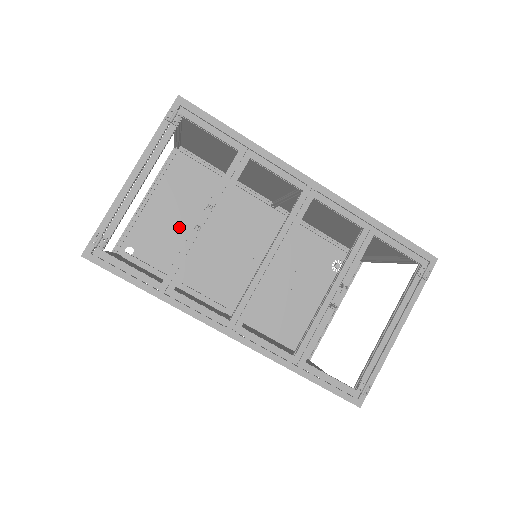
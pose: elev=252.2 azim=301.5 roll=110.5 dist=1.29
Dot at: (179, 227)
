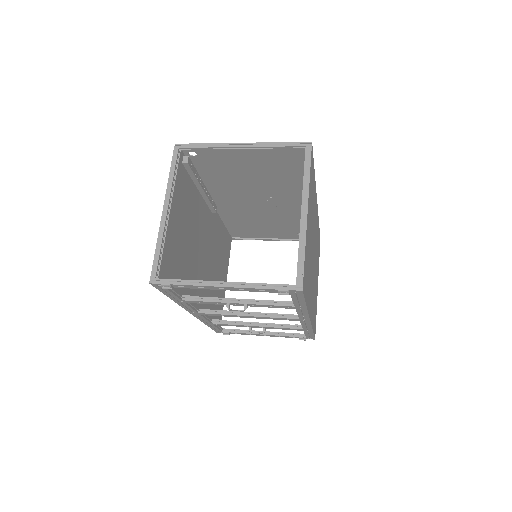
Dot at: (243, 170)
